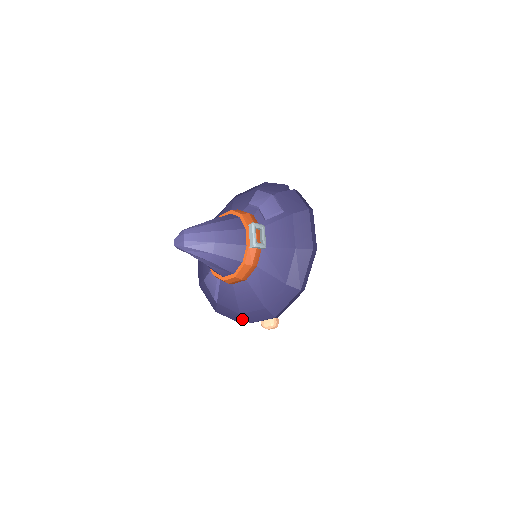
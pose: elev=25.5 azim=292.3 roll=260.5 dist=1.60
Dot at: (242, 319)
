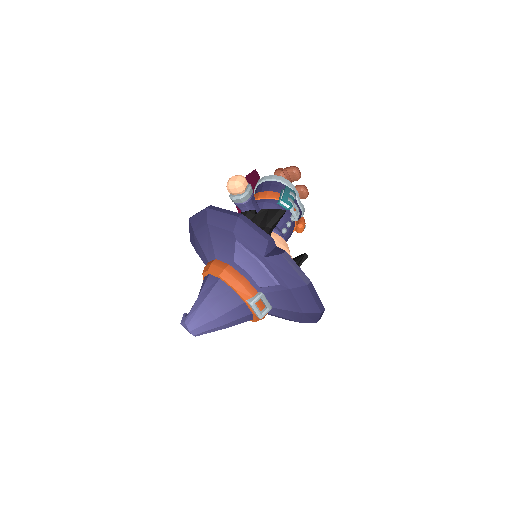
Dot at: occluded
